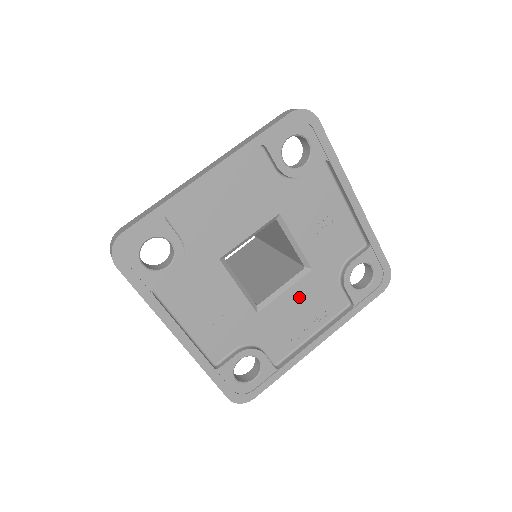
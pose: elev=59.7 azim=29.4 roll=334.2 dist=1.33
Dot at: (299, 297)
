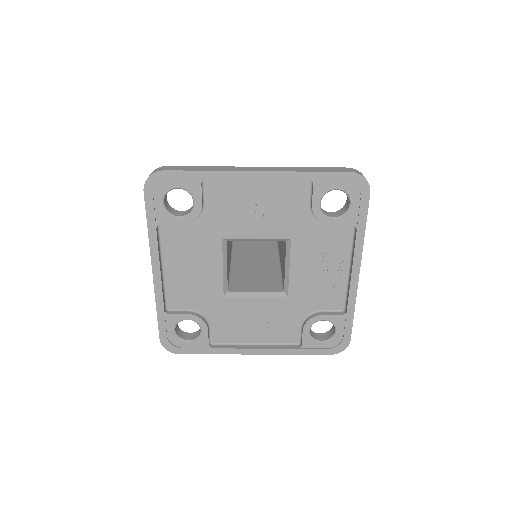
Dot at: (305, 262)
